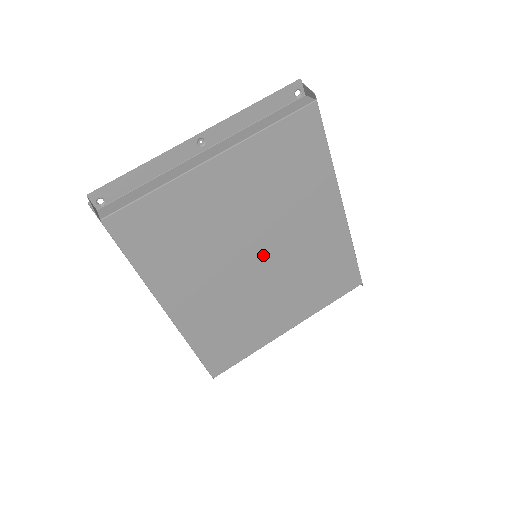
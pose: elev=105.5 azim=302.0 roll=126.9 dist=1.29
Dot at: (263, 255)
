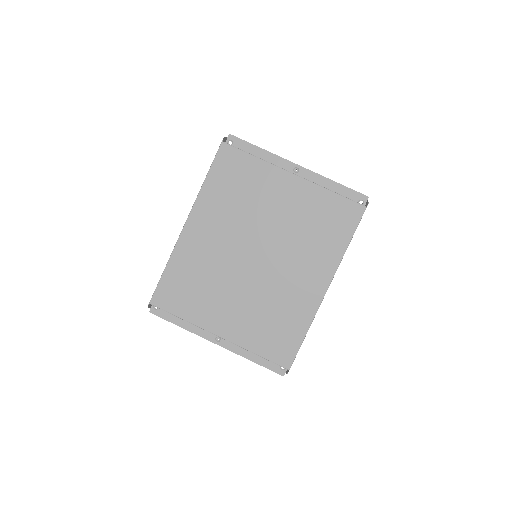
Dot at: (260, 258)
